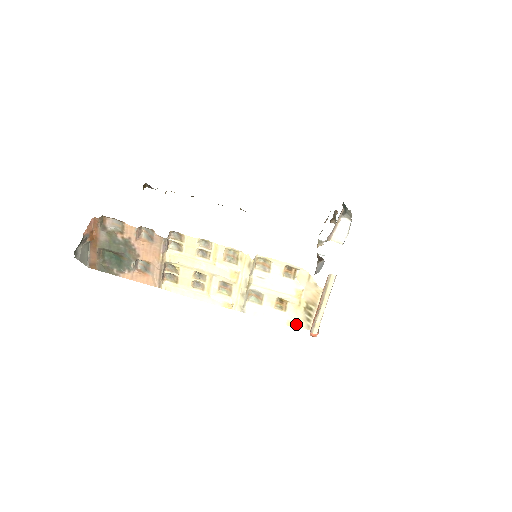
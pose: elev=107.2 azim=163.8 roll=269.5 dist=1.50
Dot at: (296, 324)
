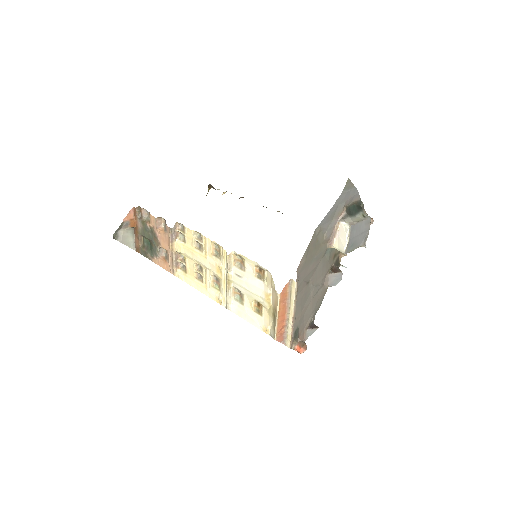
Dot at: (270, 332)
